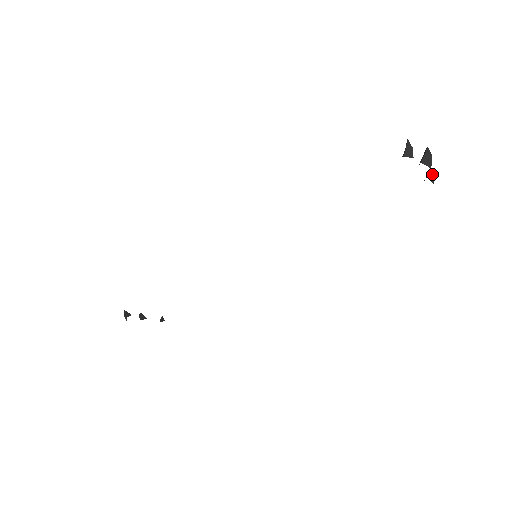
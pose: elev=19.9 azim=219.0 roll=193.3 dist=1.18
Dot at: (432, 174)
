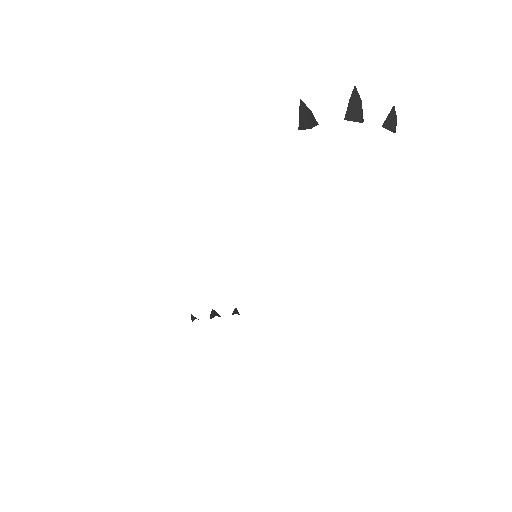
Dot at: (392, 116)
